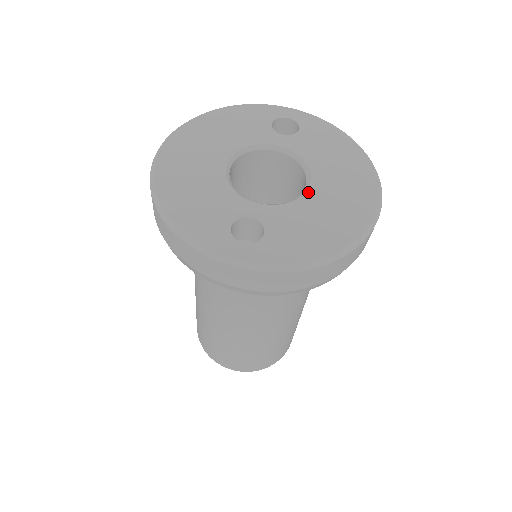
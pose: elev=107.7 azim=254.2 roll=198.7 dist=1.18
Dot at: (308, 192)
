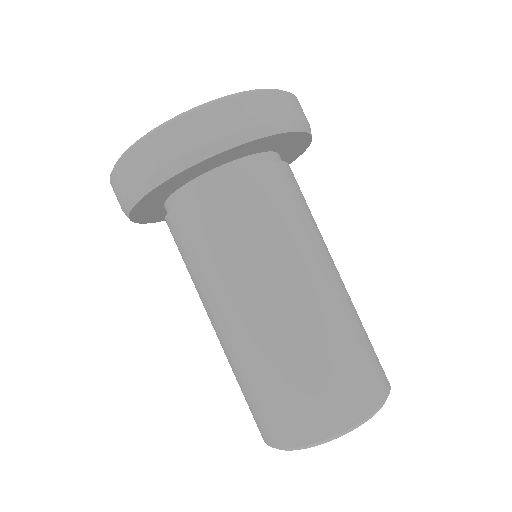
Dot at: occluded
